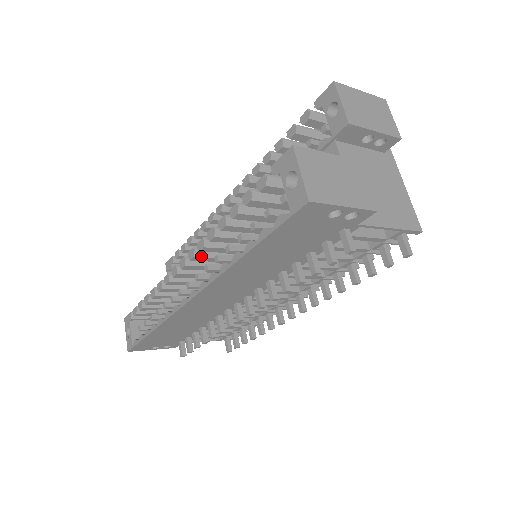
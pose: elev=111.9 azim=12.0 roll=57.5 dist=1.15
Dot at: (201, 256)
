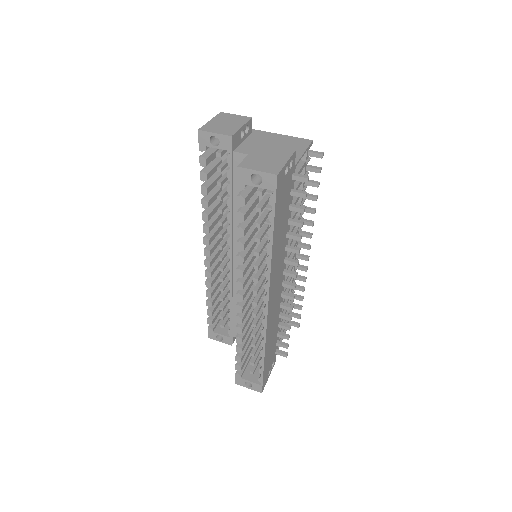
Dot at: (244, 280)
